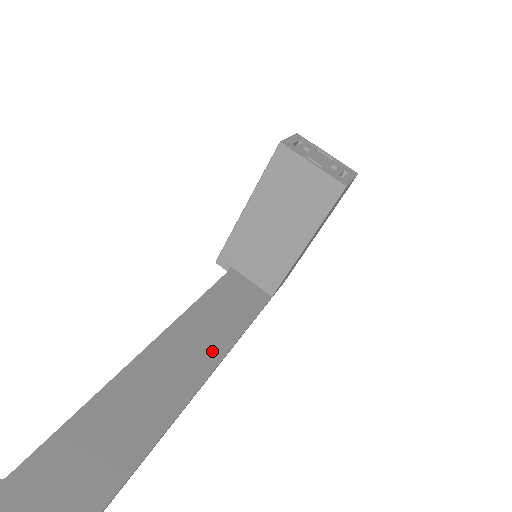
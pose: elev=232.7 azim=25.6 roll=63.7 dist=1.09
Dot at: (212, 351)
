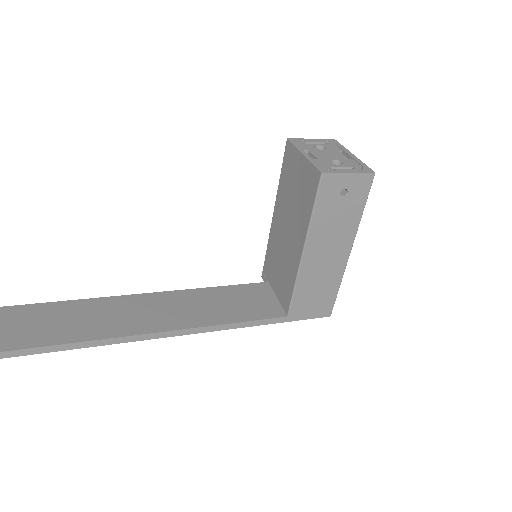
Dot at: (163, 322)
